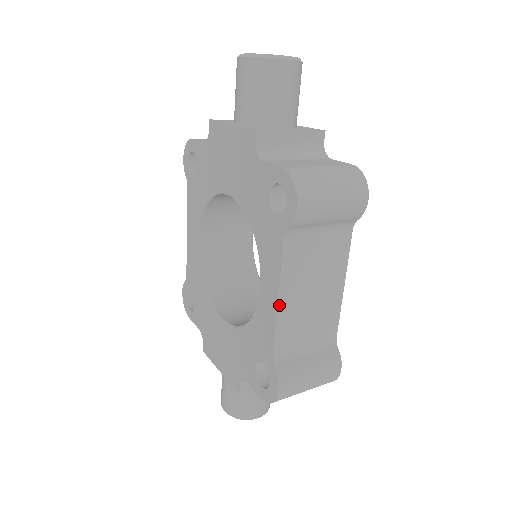
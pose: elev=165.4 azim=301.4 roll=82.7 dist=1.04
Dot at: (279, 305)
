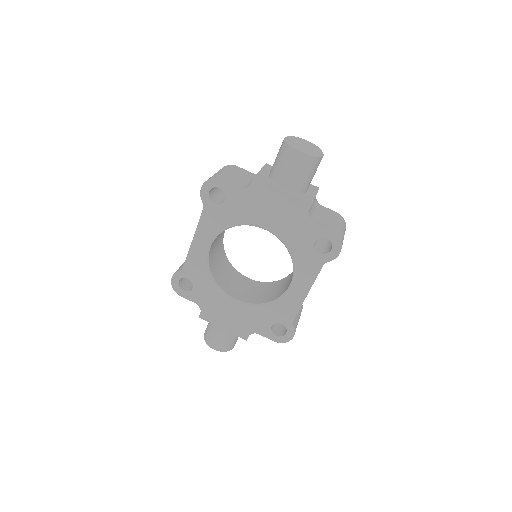
Dot at: (306, 296)
